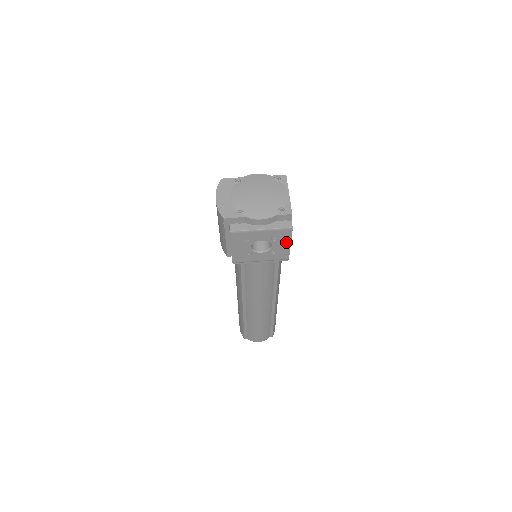
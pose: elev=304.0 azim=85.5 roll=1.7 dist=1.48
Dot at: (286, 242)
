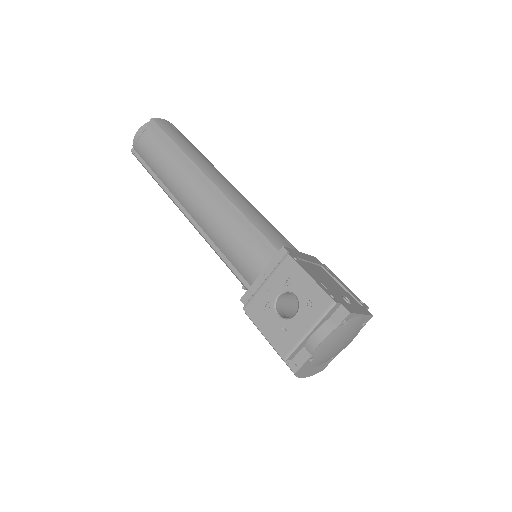
Dot at: occluded
